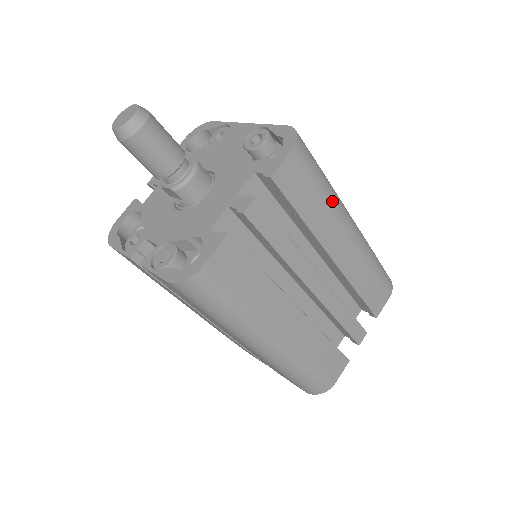
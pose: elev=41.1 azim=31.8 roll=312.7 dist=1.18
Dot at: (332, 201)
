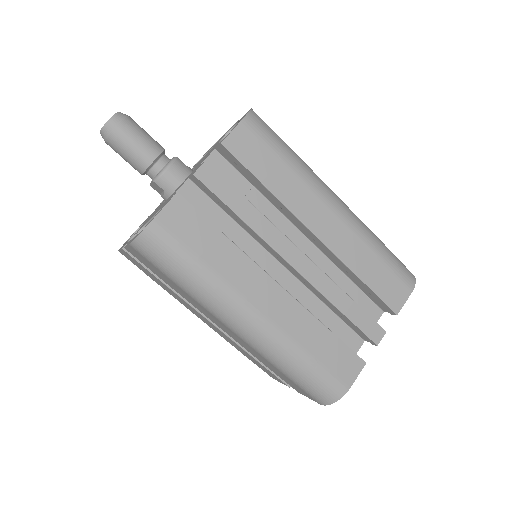
Dot at: (302, 173)
